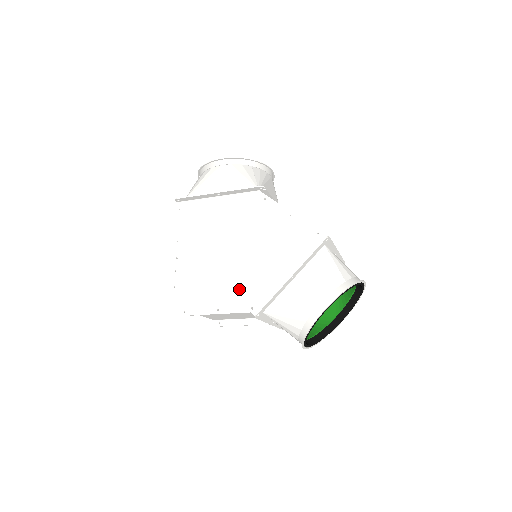
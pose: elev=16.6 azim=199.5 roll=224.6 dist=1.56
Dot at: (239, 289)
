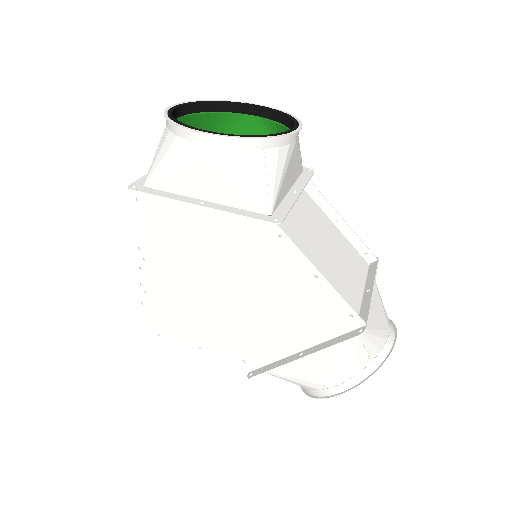
Dot at: (229, 337)
